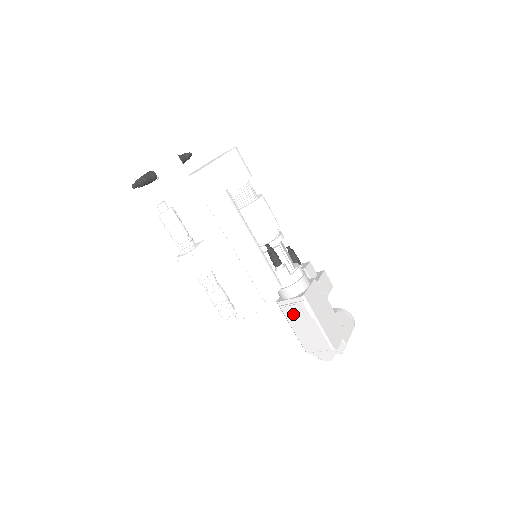
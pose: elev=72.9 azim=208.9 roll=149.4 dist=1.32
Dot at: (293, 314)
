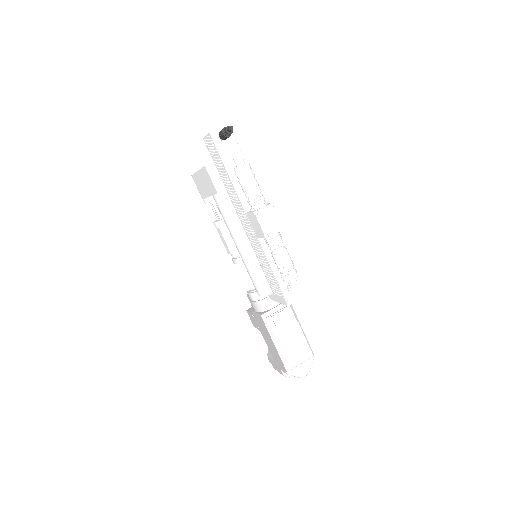
Dot at: (280, 323)
